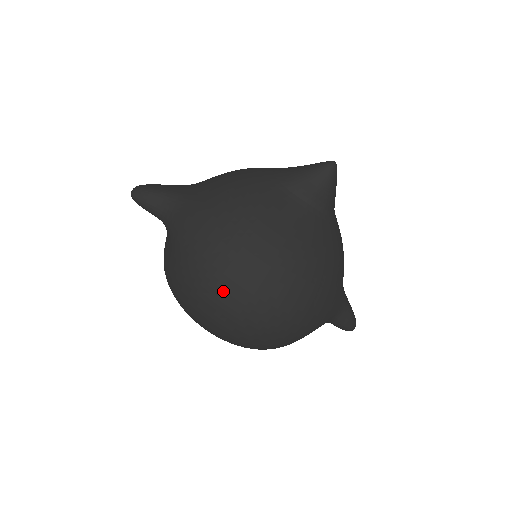
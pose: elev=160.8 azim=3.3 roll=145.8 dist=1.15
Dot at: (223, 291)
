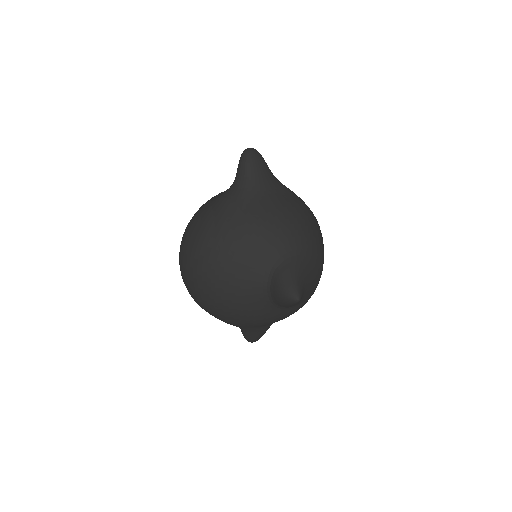
Dot at: (186, 250)
